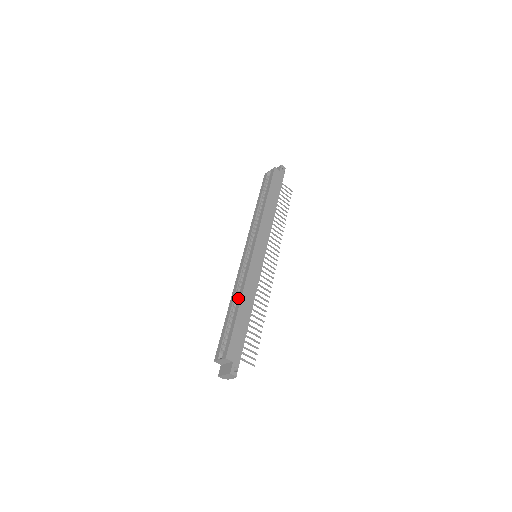
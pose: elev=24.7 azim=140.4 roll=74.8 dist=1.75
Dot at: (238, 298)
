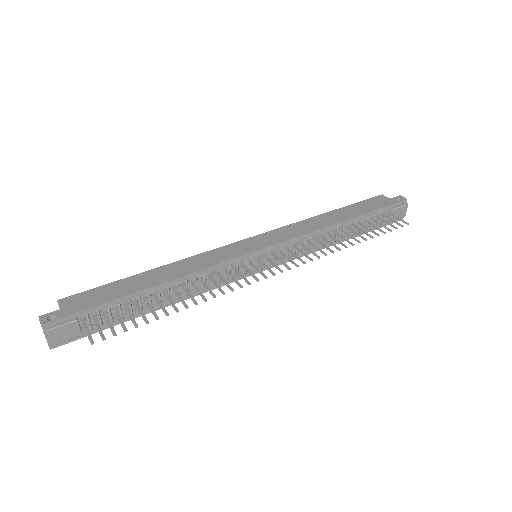
Dot at: occluded
